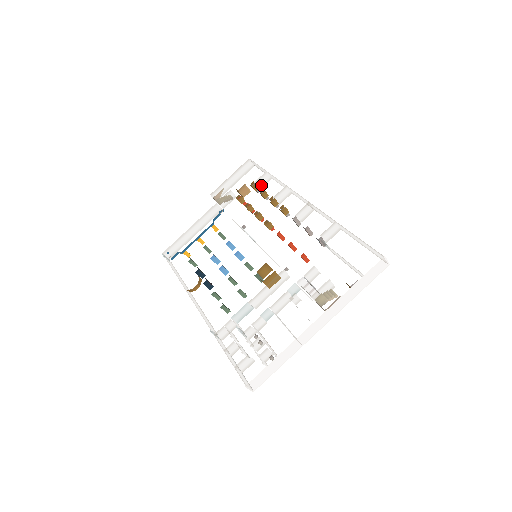
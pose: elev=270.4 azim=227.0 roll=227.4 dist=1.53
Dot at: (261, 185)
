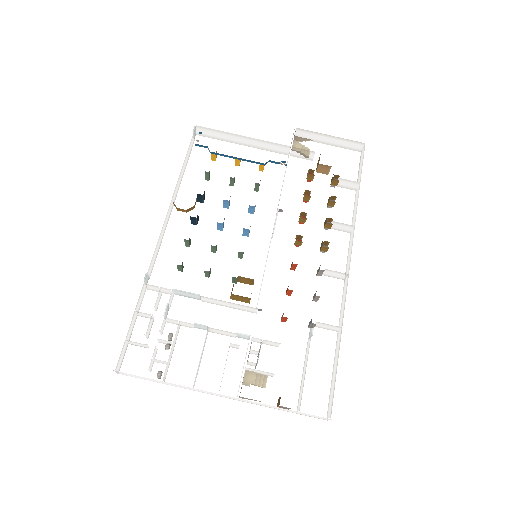
Dot at: (341, 184)
